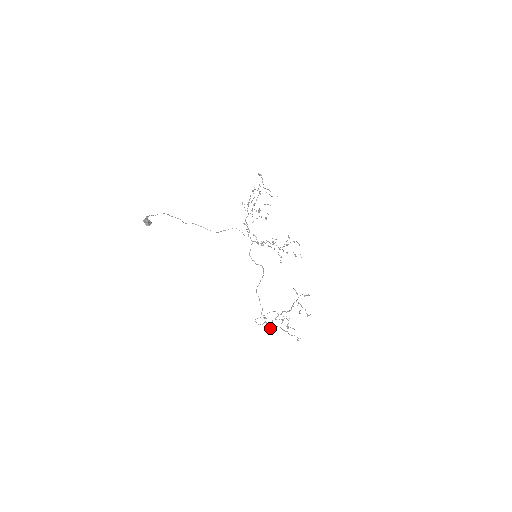
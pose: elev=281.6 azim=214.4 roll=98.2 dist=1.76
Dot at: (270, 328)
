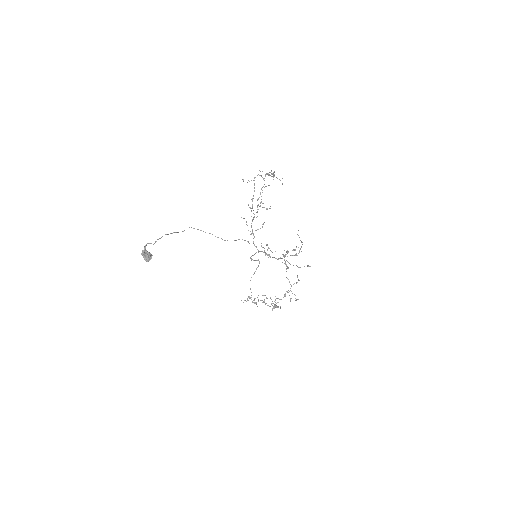
Dot at: occluded
